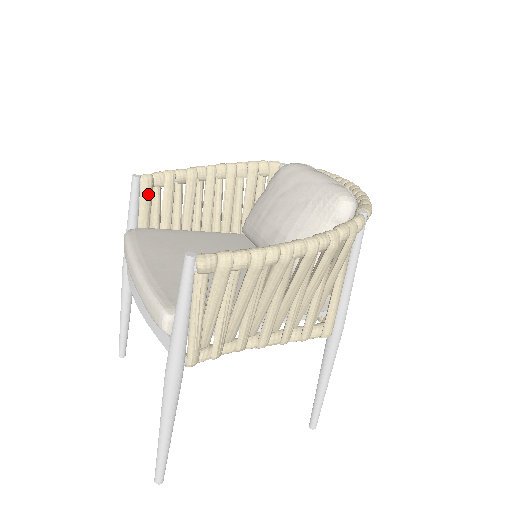
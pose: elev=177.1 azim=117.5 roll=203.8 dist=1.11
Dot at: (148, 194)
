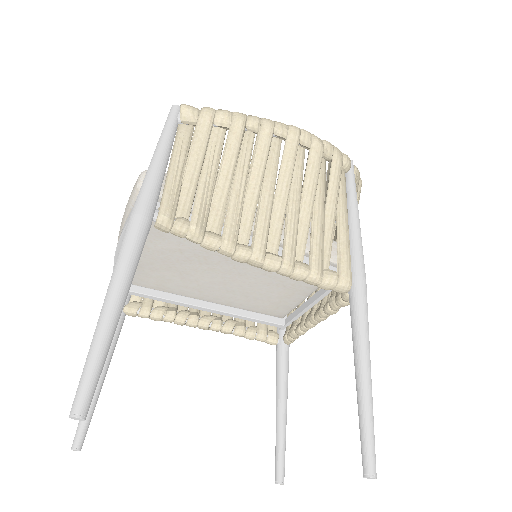
Dot at: occluded
